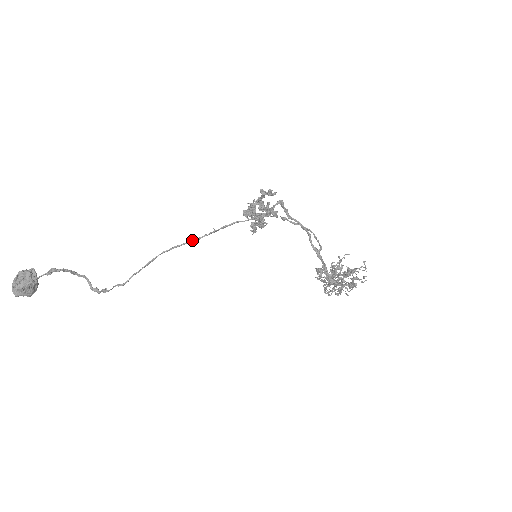
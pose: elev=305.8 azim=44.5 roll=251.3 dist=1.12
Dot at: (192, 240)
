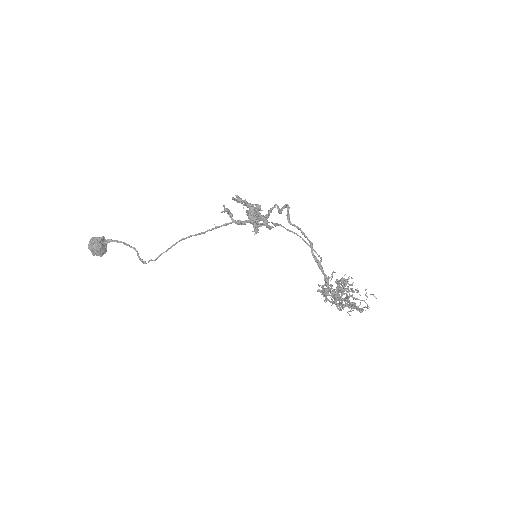
Dot at: (201, 232)
